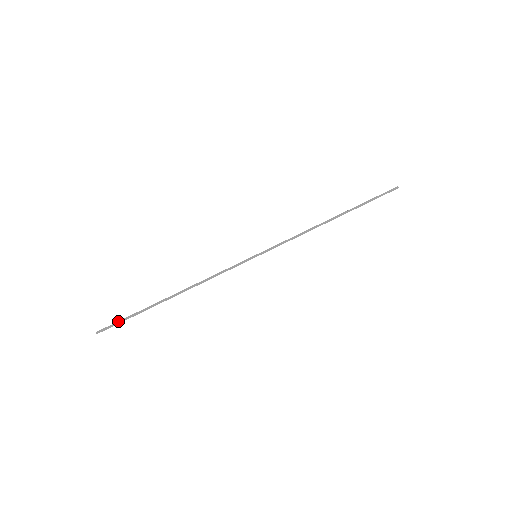
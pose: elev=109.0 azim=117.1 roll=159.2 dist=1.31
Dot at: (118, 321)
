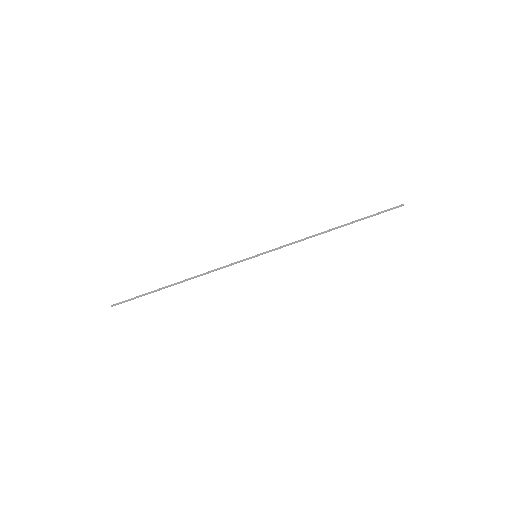
Dot at: (129, 299)
